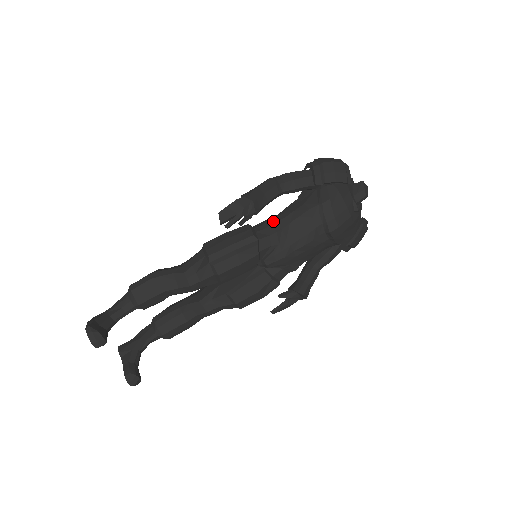
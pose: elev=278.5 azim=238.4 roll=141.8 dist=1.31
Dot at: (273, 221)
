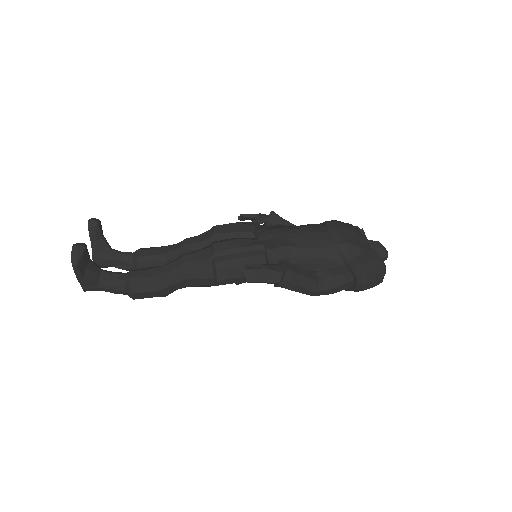
Dot at: occluded
